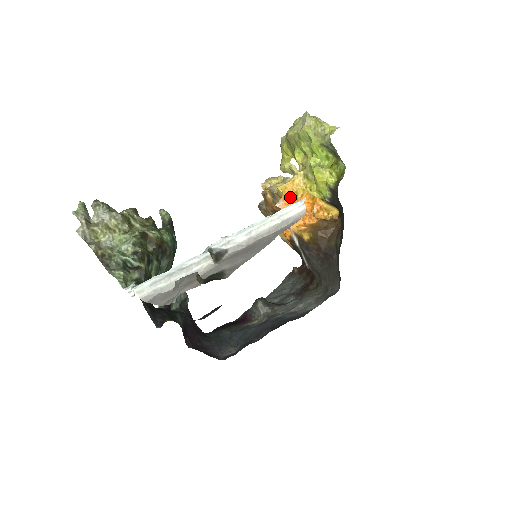
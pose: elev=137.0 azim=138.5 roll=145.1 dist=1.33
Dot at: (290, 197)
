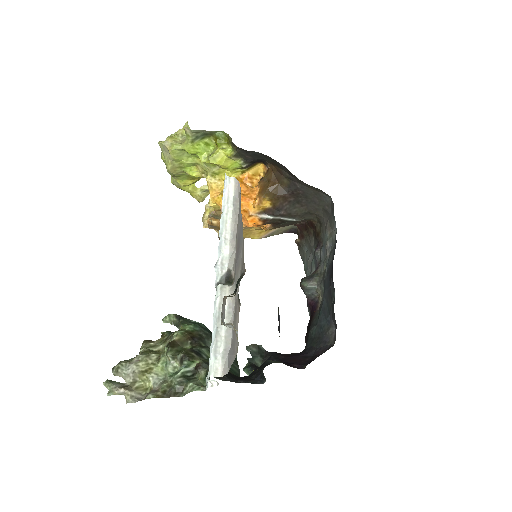
Dot at: occluded
